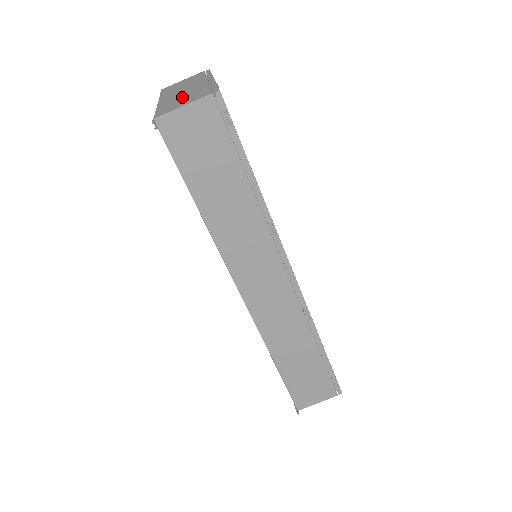
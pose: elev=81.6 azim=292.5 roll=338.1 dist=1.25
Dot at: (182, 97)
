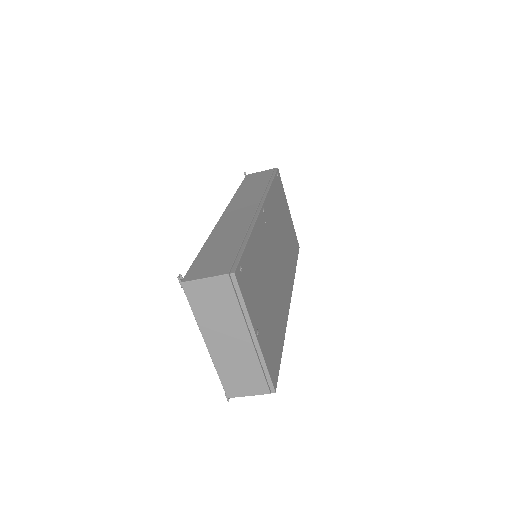
Dot at: (237, 368)
